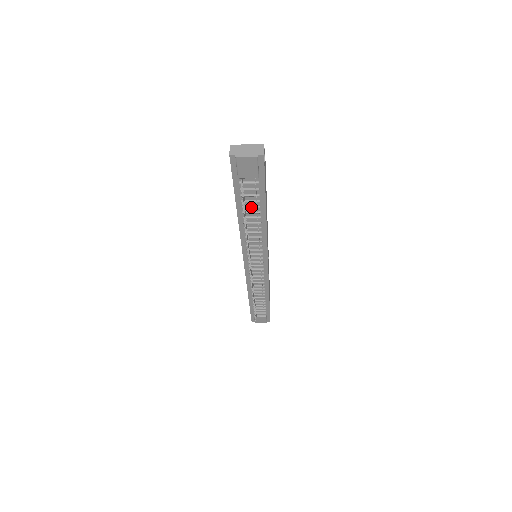
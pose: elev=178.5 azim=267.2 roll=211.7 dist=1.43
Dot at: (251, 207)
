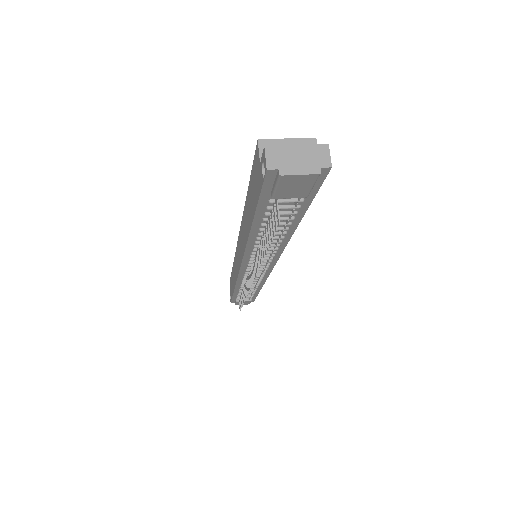
Dot at: (277, 225)
